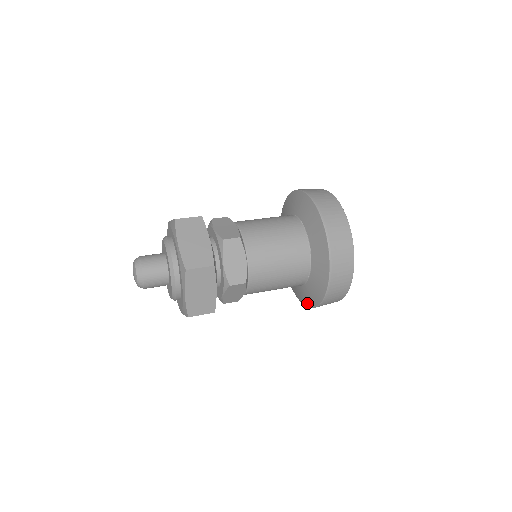
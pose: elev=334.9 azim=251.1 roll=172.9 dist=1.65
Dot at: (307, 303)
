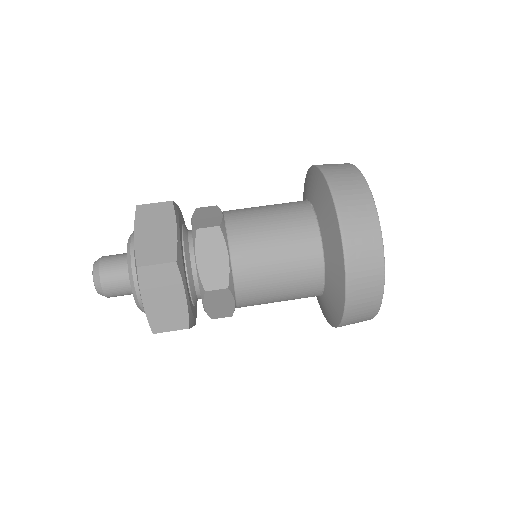
Dot at: (330, 321)
